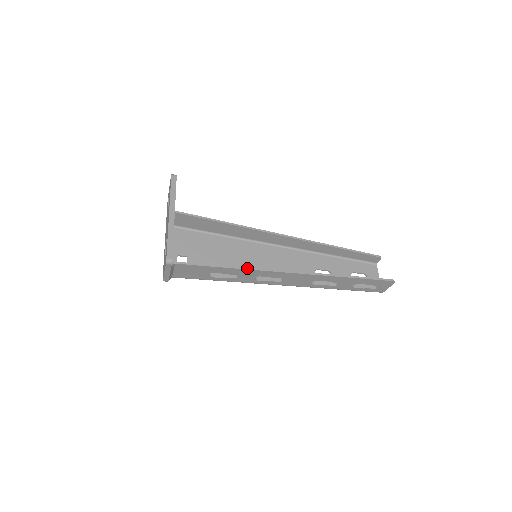
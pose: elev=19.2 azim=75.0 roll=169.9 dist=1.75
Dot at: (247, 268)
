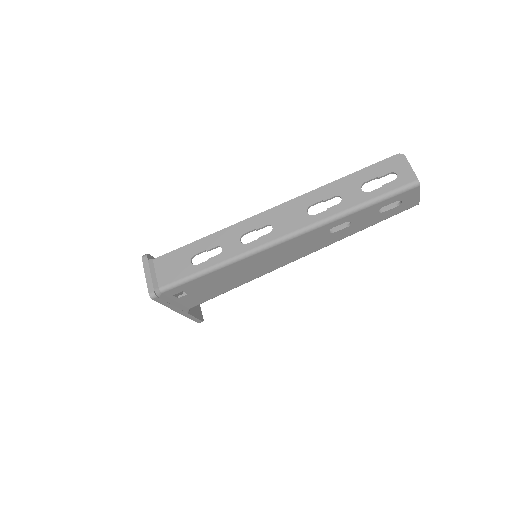
Dot at: (222, 230)
